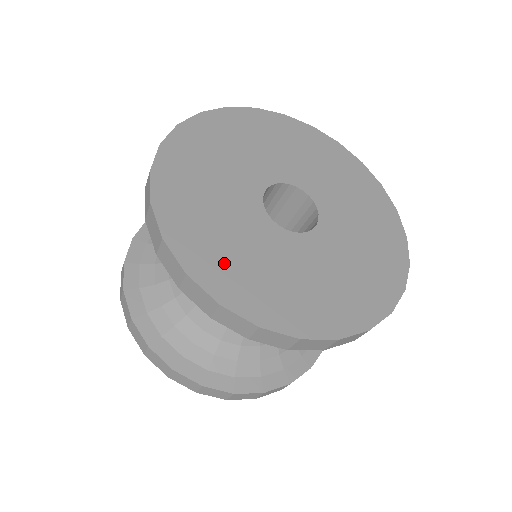
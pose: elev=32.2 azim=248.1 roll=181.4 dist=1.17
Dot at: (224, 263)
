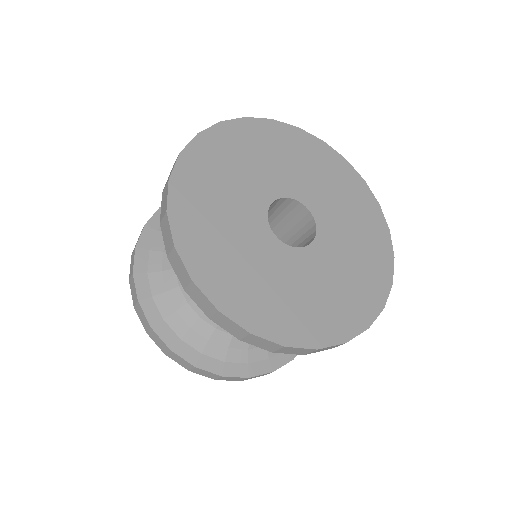
Dot at: (226, 272)
